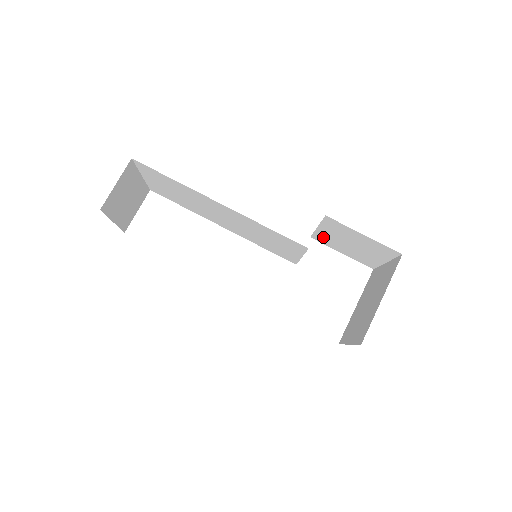
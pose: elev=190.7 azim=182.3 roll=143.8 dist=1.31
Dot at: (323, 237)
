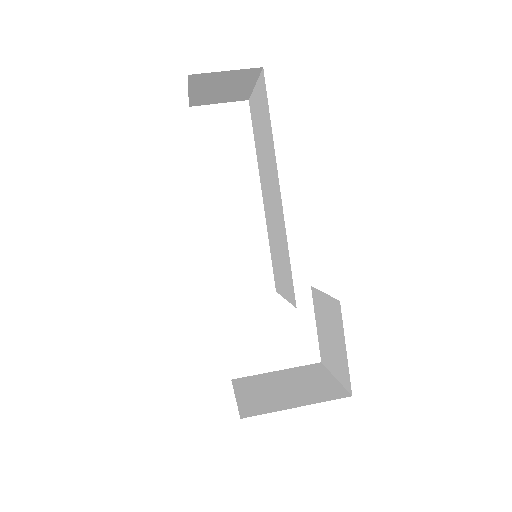
Dot at: (319, 301)
